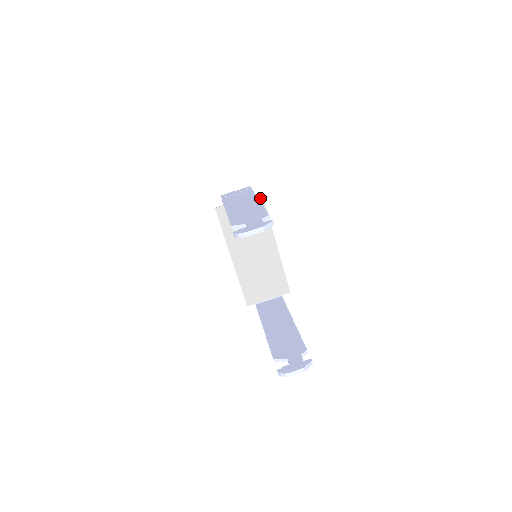
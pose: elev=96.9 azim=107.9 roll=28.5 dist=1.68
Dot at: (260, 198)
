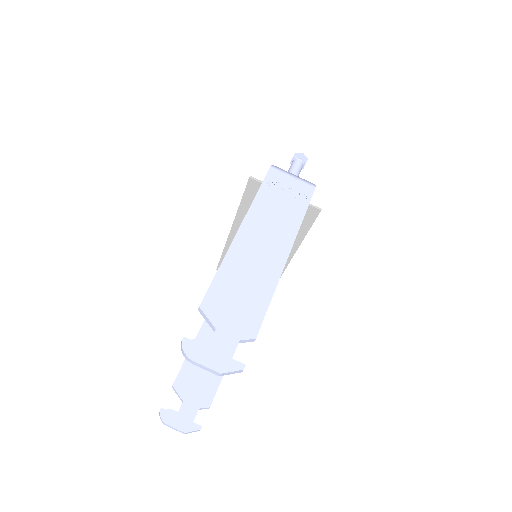
Dot at: (314, 212)
